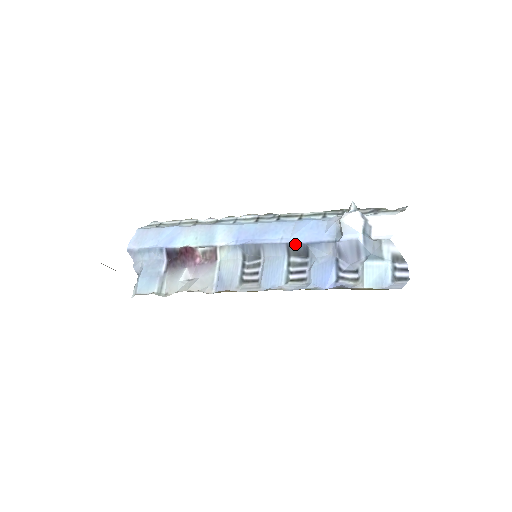
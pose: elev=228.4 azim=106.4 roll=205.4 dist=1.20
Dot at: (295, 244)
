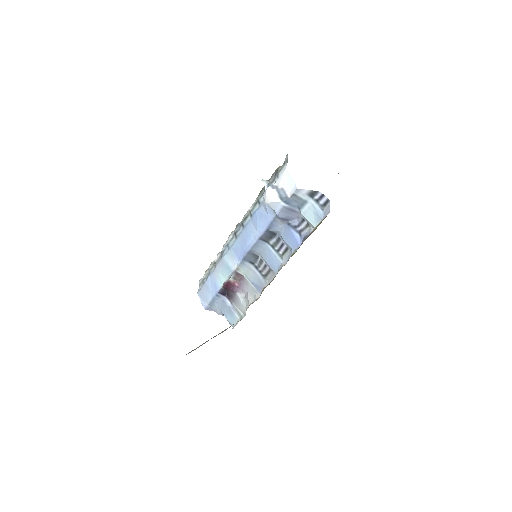
Dot at: (263, 235)
